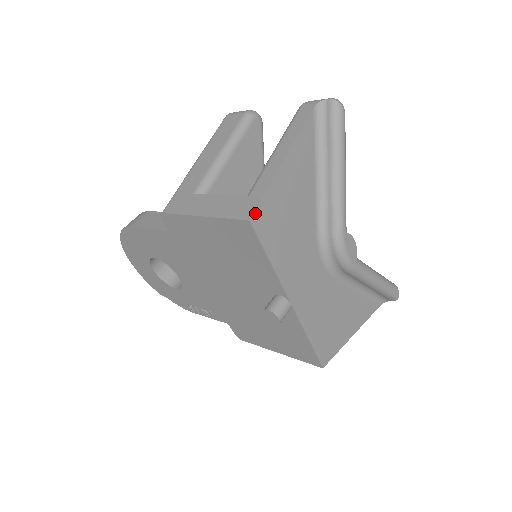
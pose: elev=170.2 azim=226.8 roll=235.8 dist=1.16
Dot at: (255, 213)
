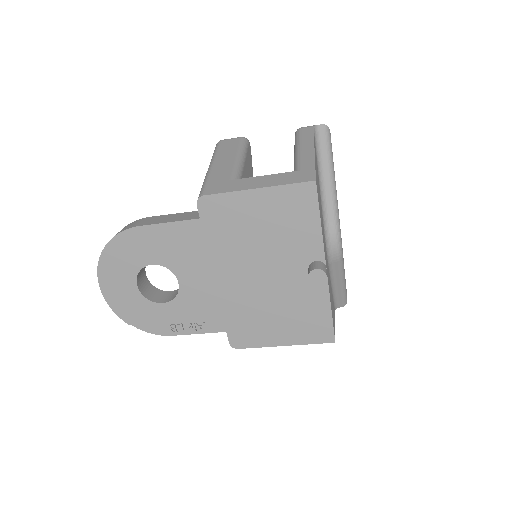
Dot at: occluded
